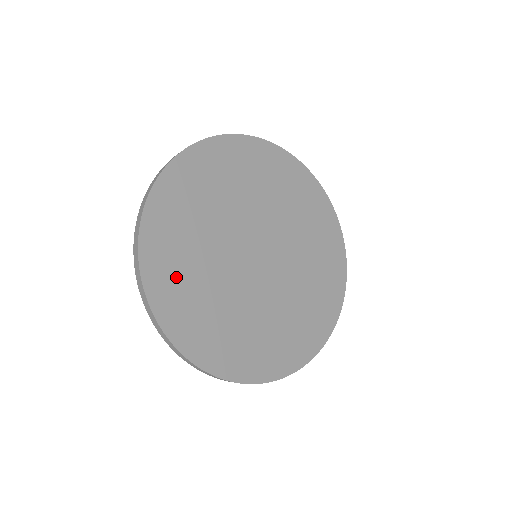
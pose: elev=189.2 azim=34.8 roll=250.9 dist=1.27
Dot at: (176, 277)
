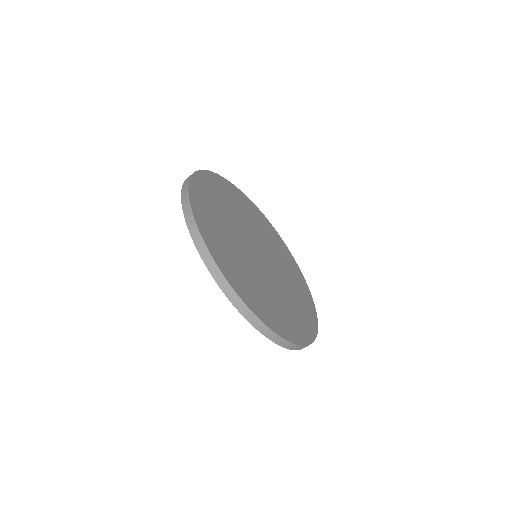
Dot at: (226, 256)
